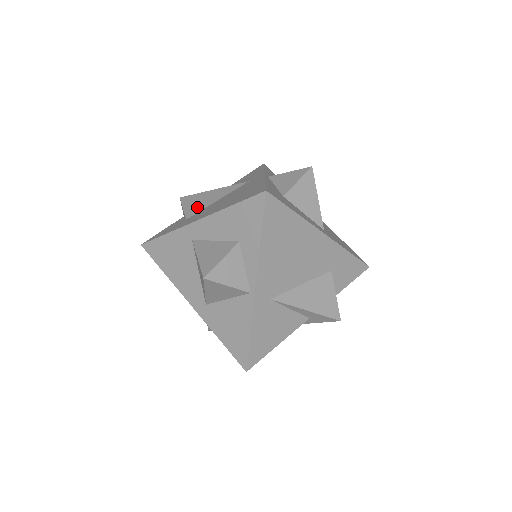
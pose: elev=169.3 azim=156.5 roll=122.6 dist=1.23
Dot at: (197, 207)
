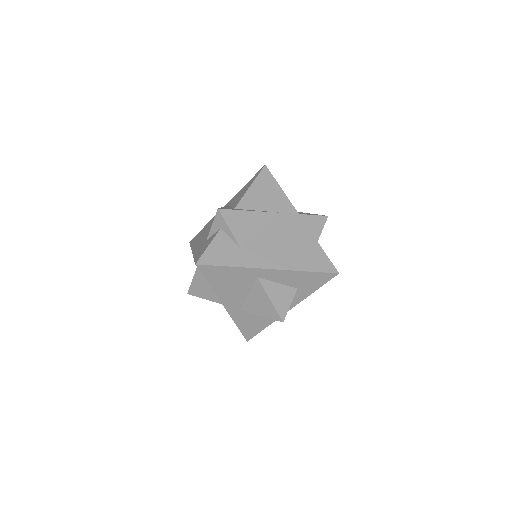
Dot at: (245, 233)
